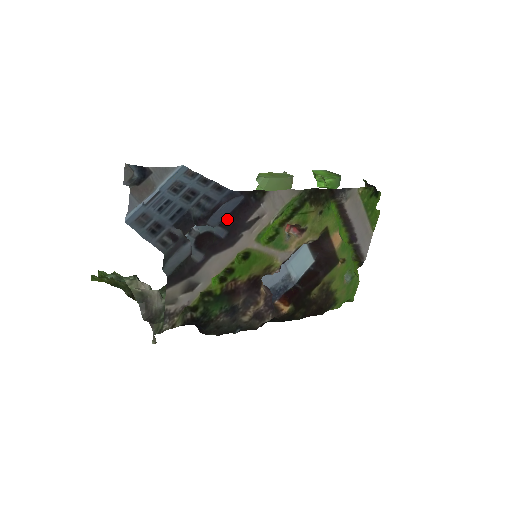
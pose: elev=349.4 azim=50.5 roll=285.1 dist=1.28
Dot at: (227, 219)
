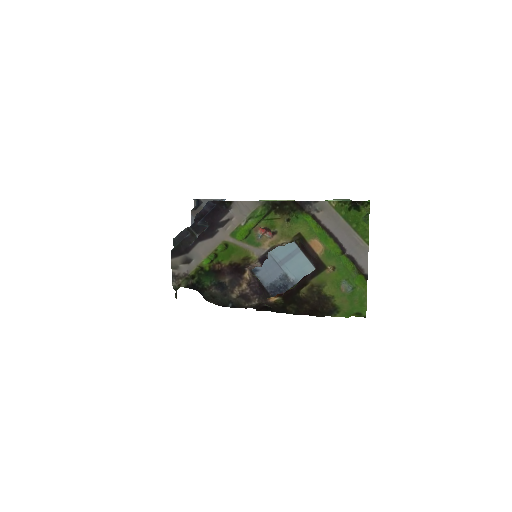
Dot at: (206, 219)
